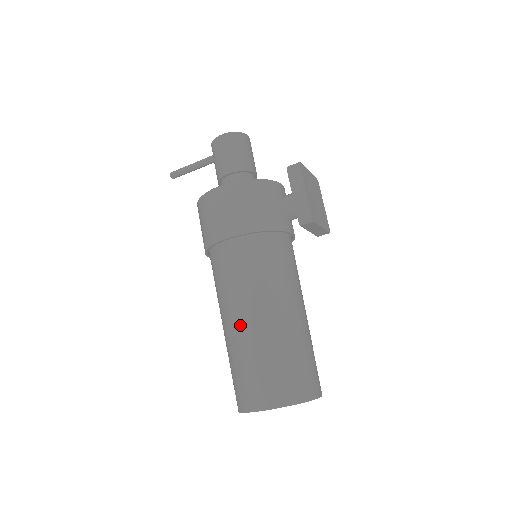
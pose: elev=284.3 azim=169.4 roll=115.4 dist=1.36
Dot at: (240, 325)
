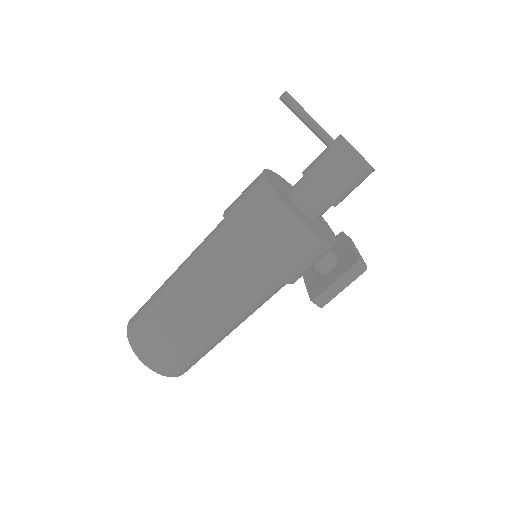
Dot at: (199, 322)
